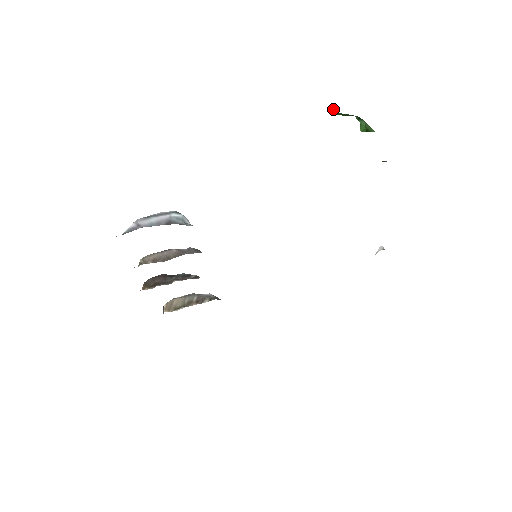
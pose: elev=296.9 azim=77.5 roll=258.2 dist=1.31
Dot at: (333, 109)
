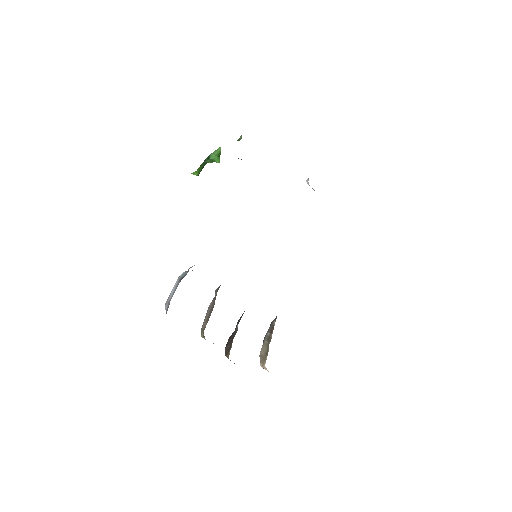
Dot at: occluded
